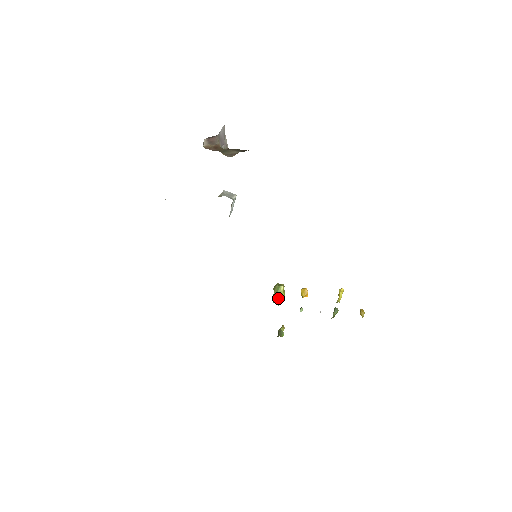
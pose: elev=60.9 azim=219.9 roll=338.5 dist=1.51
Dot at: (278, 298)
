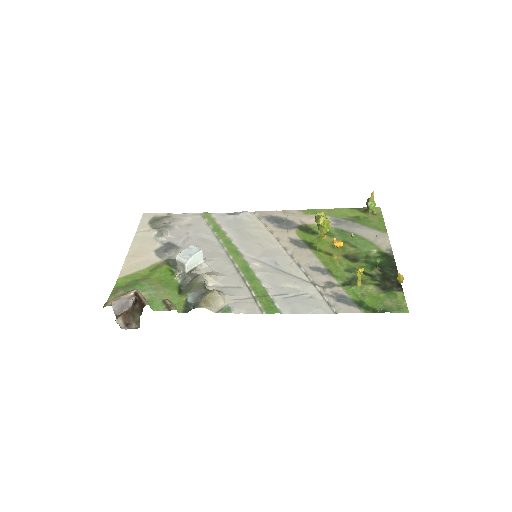
Dot at: (321, 233)
